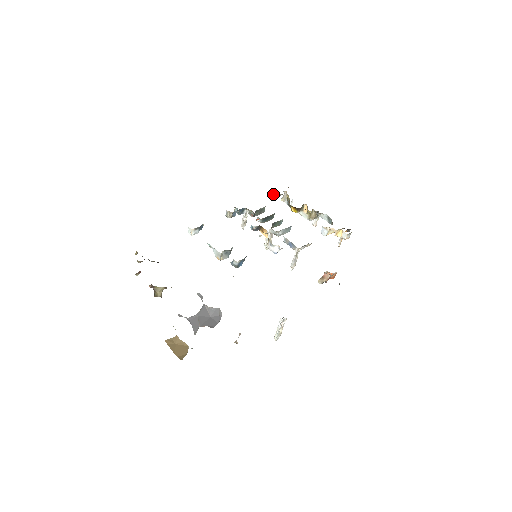
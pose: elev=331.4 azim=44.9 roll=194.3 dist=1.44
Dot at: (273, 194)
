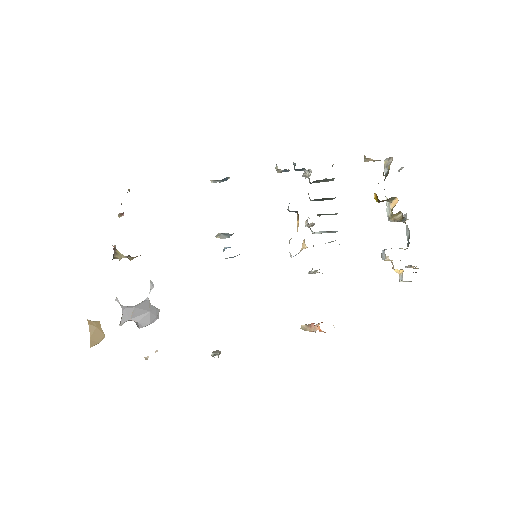
Dot at: occluded
